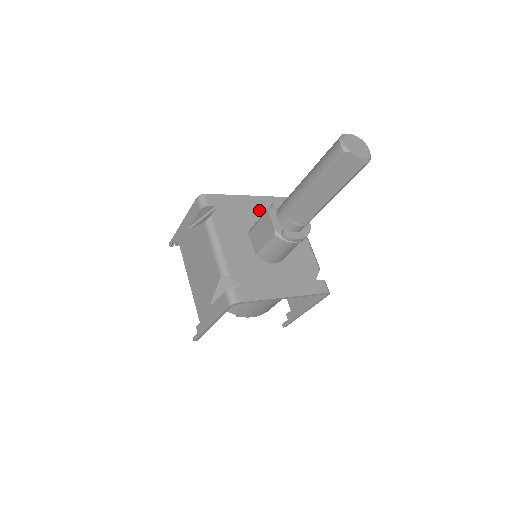
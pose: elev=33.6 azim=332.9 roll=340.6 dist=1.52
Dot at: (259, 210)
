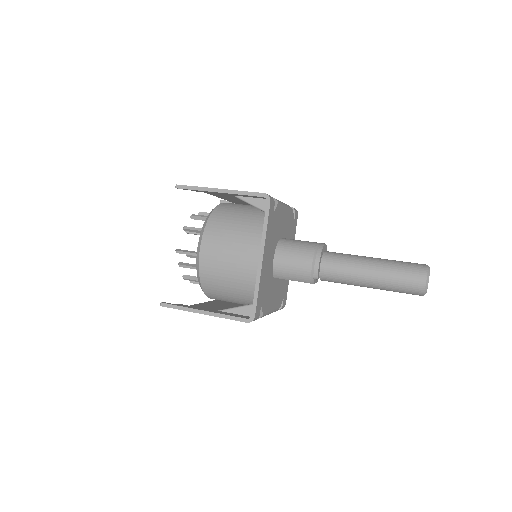
Dot at: (269, 255)
